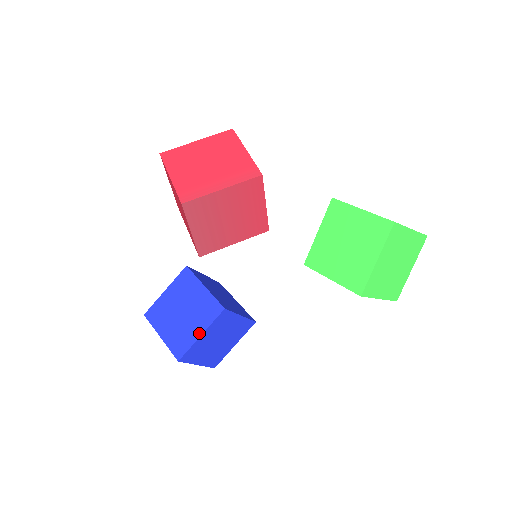
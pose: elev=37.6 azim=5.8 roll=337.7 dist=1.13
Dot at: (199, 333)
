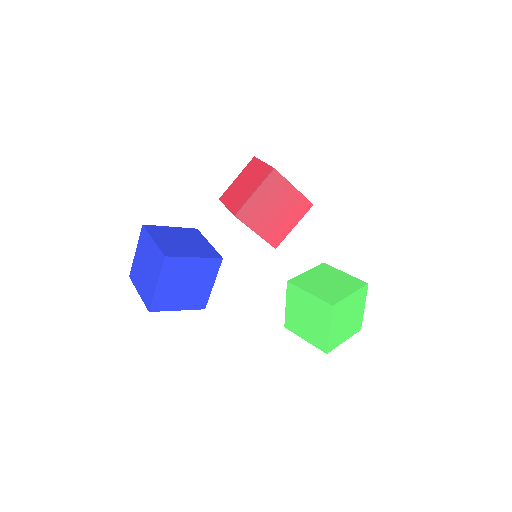
Dot at: (194, 255)
